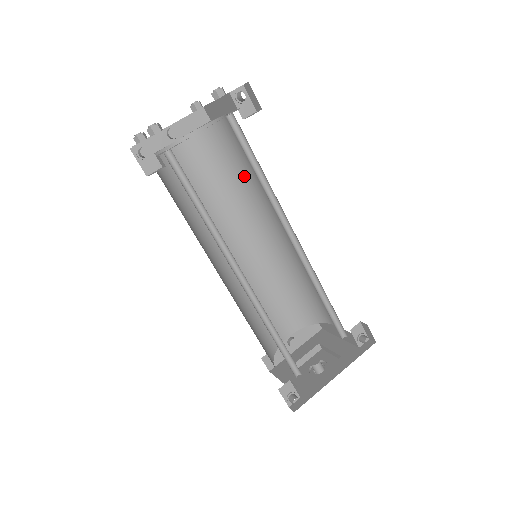
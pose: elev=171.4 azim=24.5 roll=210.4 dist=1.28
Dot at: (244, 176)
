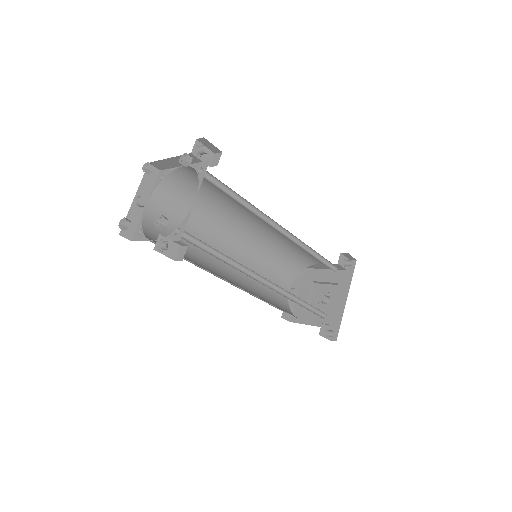
Dot at: (213, 201)
